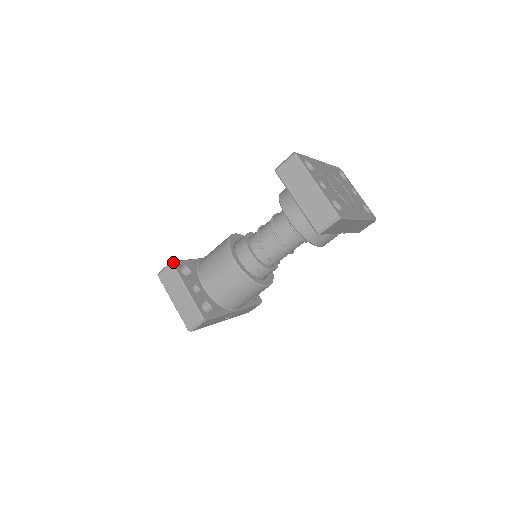
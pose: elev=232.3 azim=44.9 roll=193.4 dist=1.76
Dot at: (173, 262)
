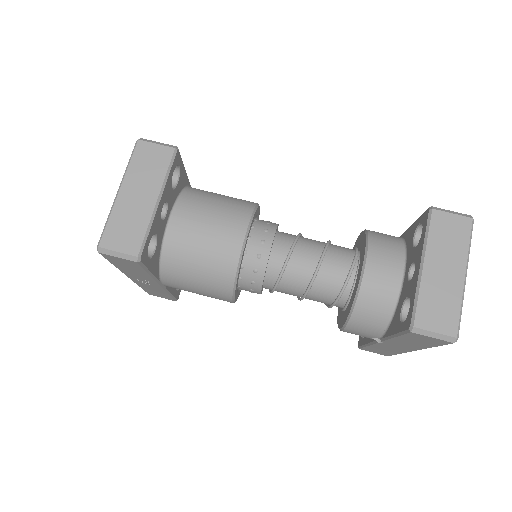
Dot at: (178, 150)
